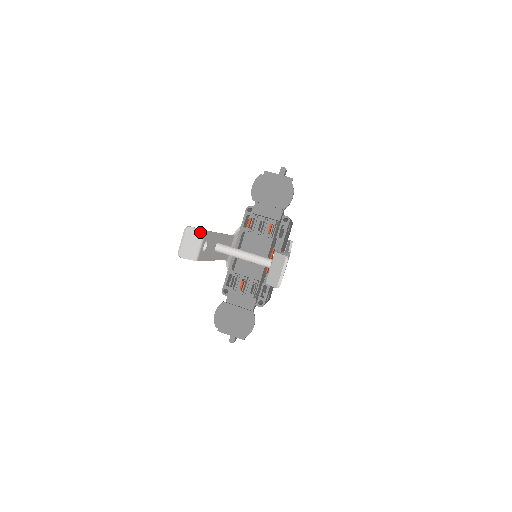
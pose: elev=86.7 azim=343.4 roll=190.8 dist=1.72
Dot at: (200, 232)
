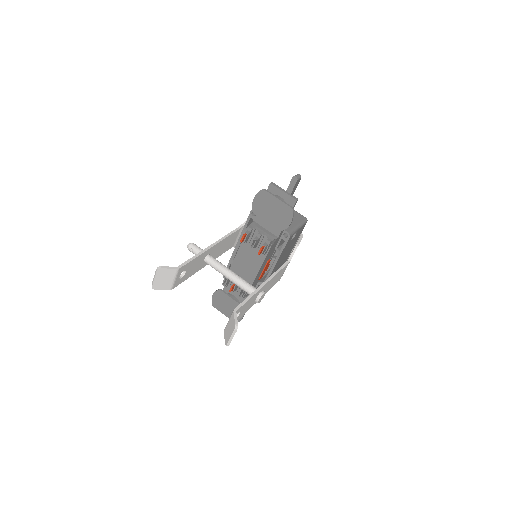
Dot at: (172, 270)
